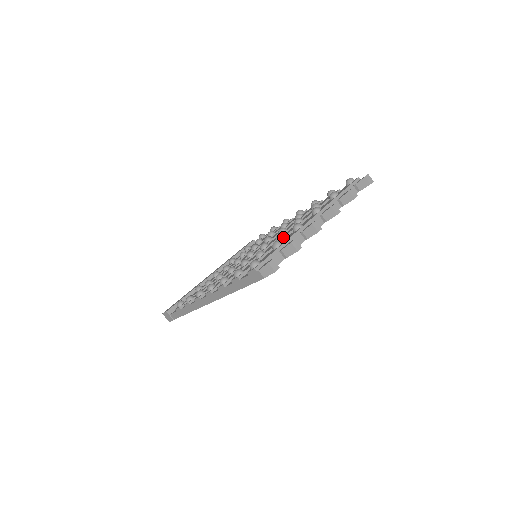
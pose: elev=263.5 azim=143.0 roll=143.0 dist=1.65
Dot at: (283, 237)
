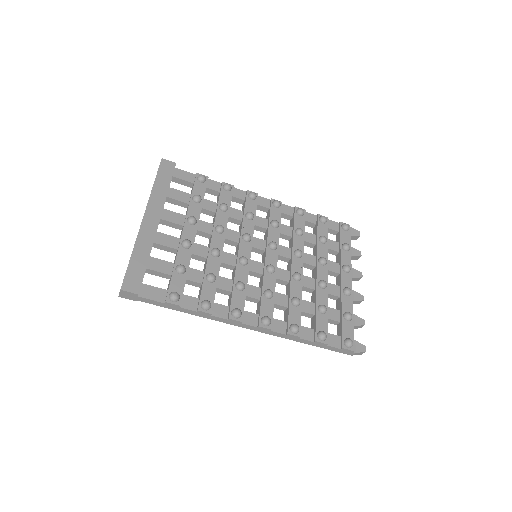
Dot at: (328, 287)
